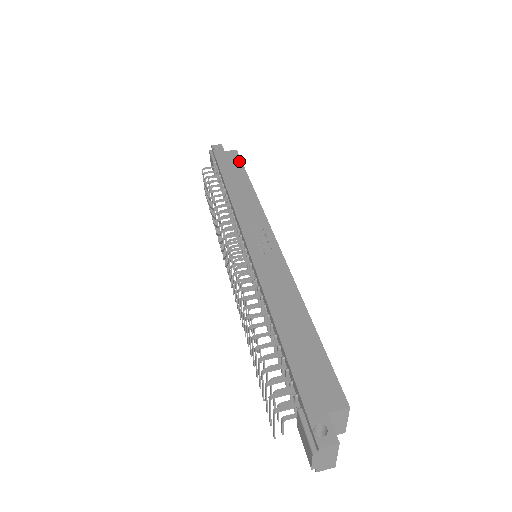
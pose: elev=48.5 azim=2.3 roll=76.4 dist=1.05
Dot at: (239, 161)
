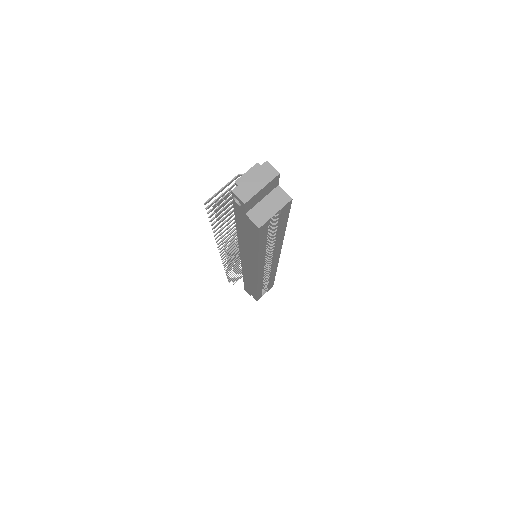
Dot at: occluded
